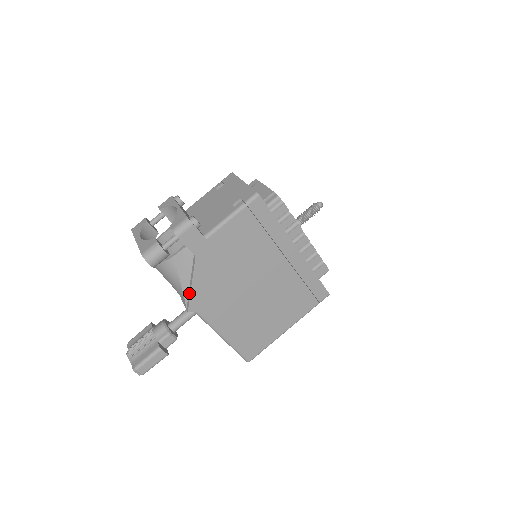
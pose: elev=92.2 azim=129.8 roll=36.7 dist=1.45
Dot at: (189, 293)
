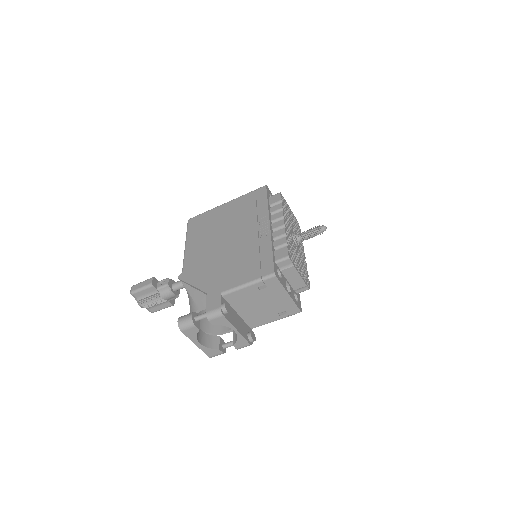
Dot at: occluded
